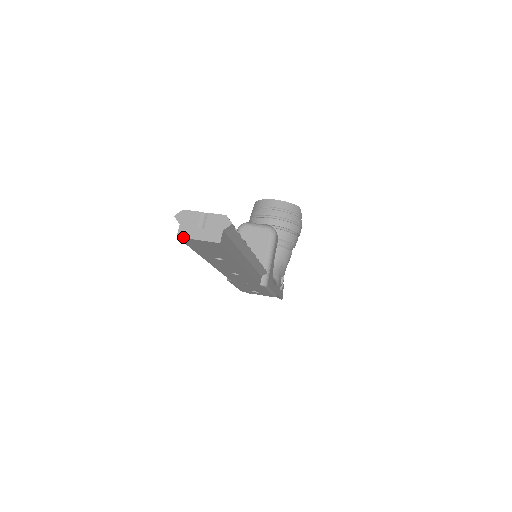
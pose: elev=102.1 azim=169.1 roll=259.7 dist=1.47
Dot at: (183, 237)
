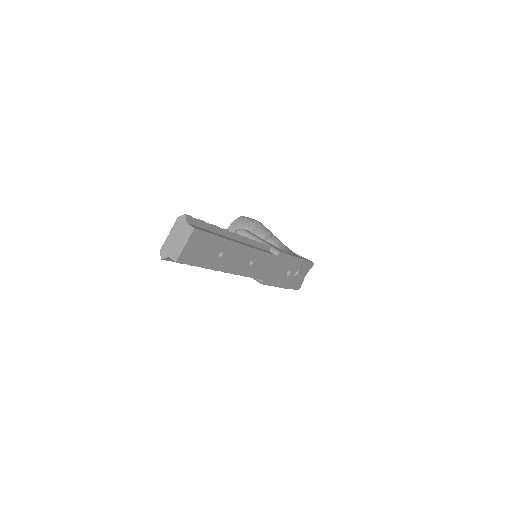
Dot at: (178, 257)
